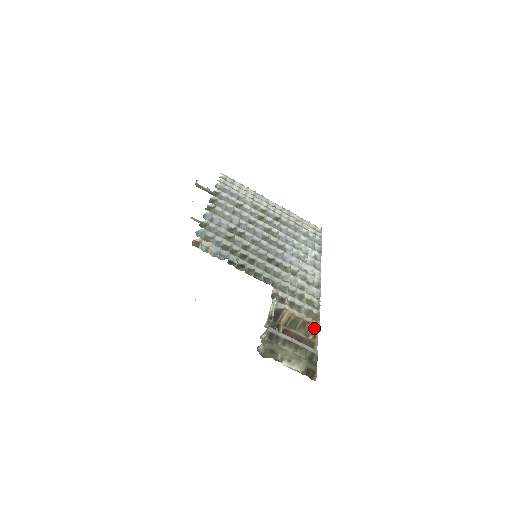
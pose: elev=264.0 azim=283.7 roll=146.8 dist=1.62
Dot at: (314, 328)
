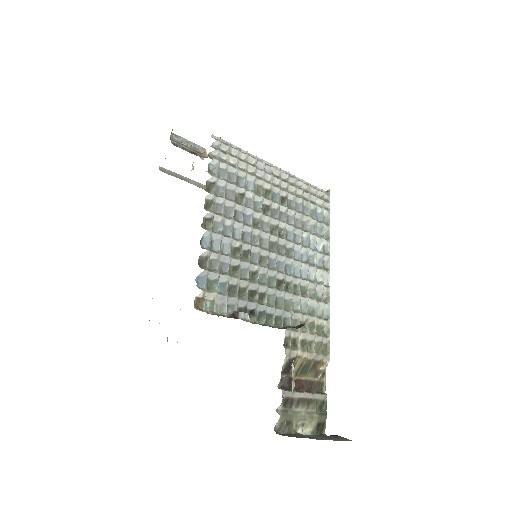
Dot at: (324, 365)
